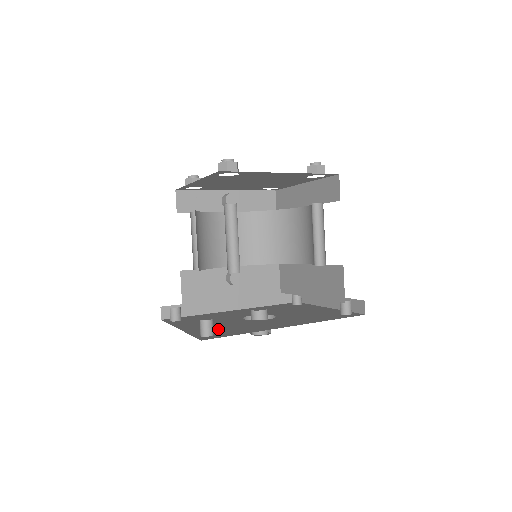
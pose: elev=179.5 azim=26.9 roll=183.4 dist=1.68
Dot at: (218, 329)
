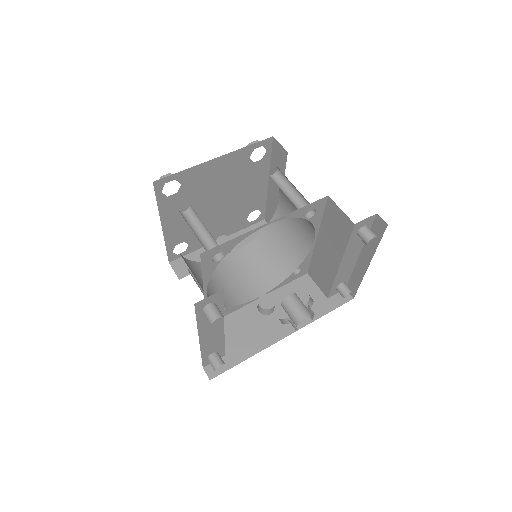
Dot at: occluded
